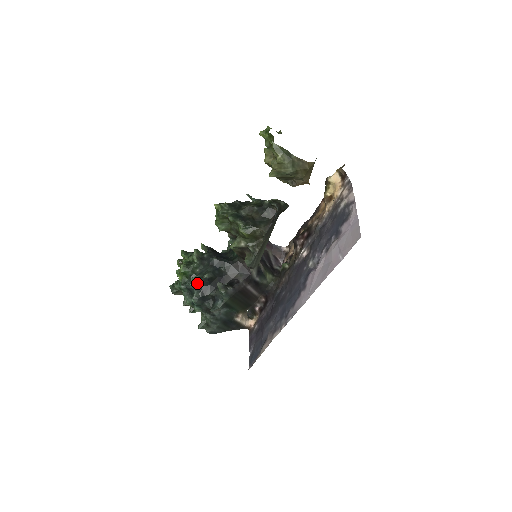
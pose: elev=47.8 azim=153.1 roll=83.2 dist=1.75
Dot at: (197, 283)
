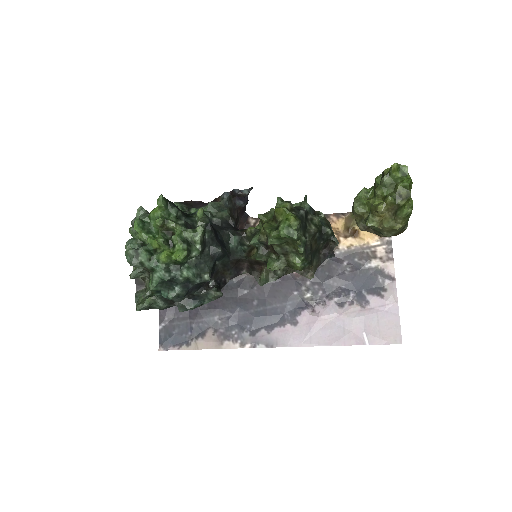
Dot at: (190, 281)
